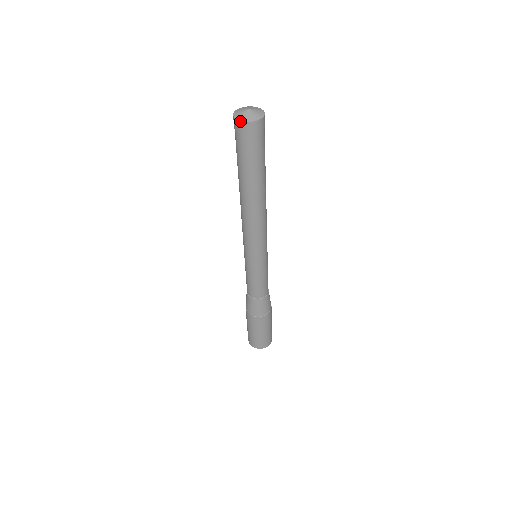
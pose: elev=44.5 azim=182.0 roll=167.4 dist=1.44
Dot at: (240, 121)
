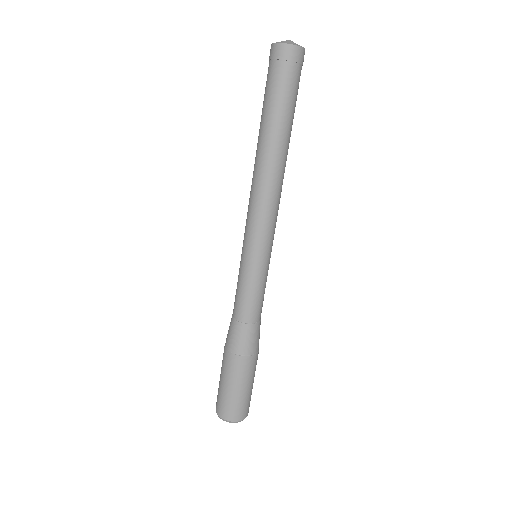
Dot at: (280, 43)
